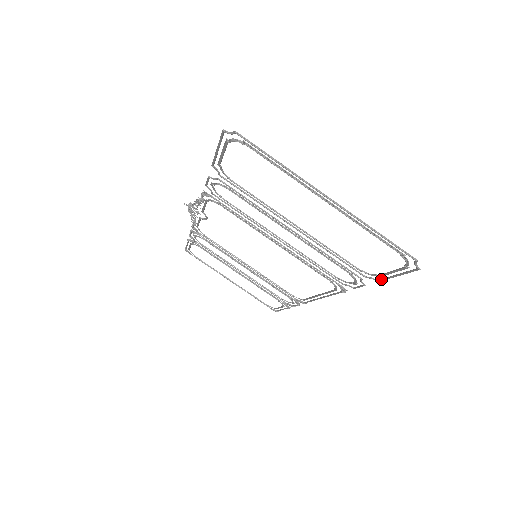
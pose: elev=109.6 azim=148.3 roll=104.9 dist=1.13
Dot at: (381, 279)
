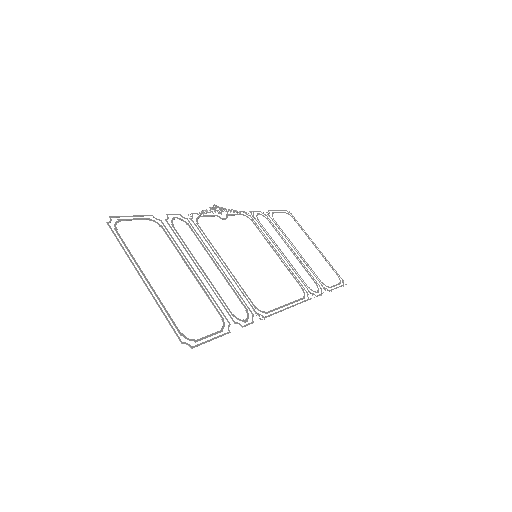
Dot at: (225, 333)
